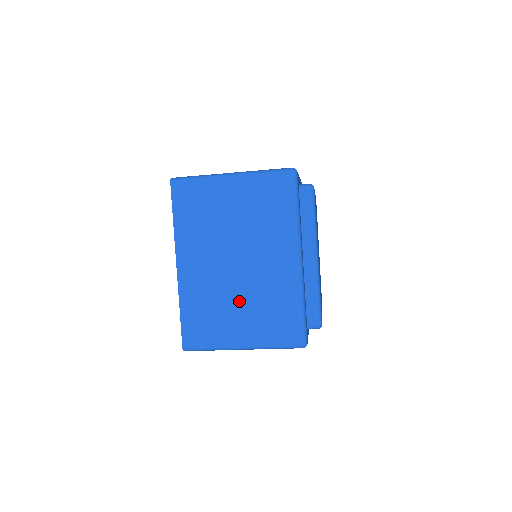
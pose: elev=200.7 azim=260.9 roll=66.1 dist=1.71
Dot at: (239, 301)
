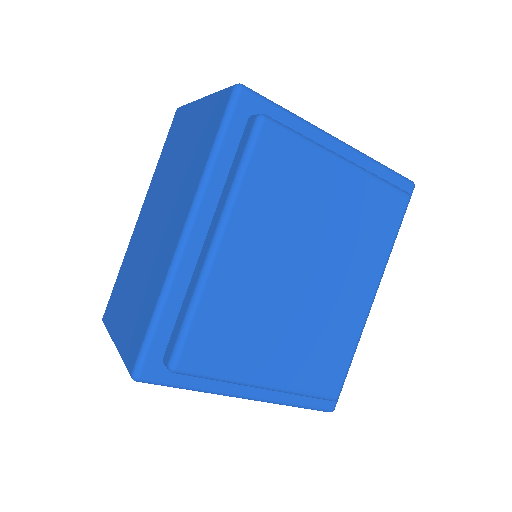
Dot at: occluded
